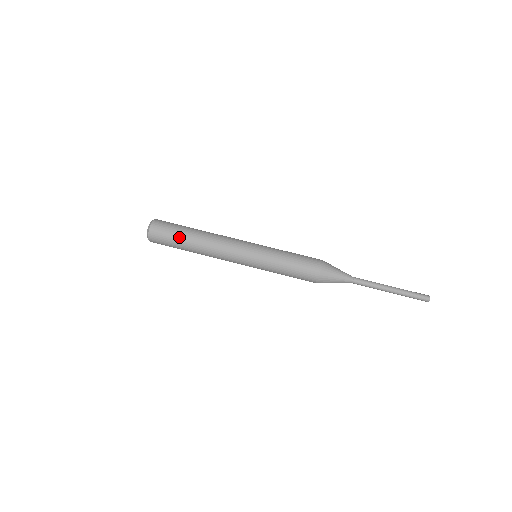
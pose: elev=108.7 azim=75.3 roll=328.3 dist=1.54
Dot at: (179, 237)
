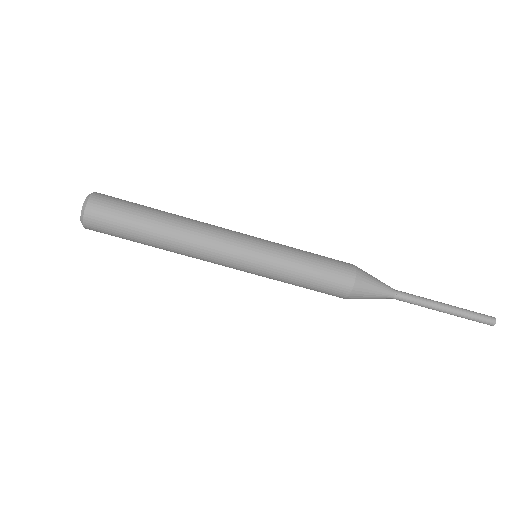
Dot at: (134, 241)
